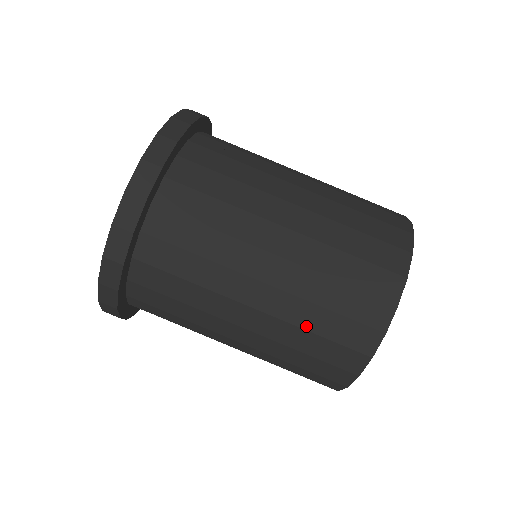
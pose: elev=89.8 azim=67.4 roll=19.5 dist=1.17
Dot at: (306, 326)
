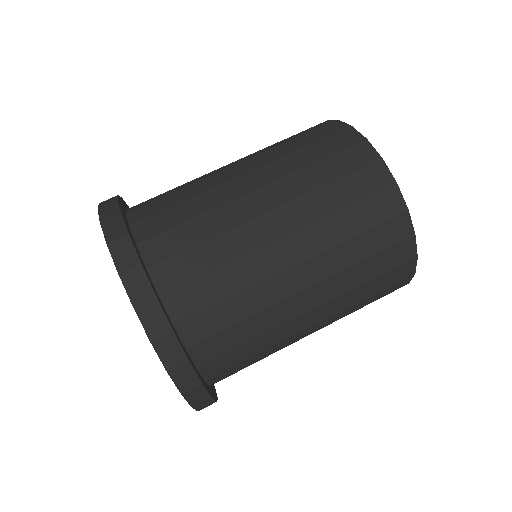
Dot at: (358, 284)
